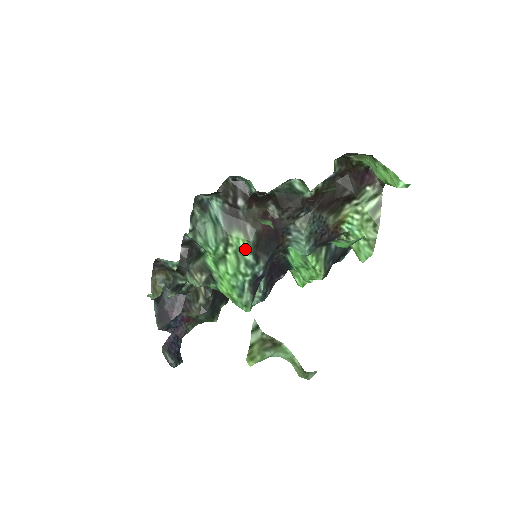
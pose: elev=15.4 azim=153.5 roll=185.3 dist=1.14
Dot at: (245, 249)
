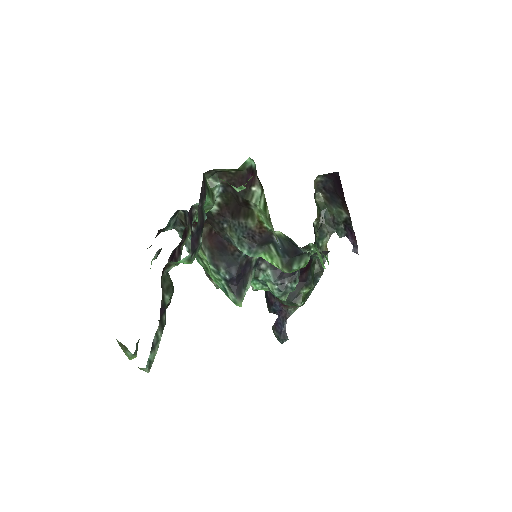
Dot at: (207, 261)
